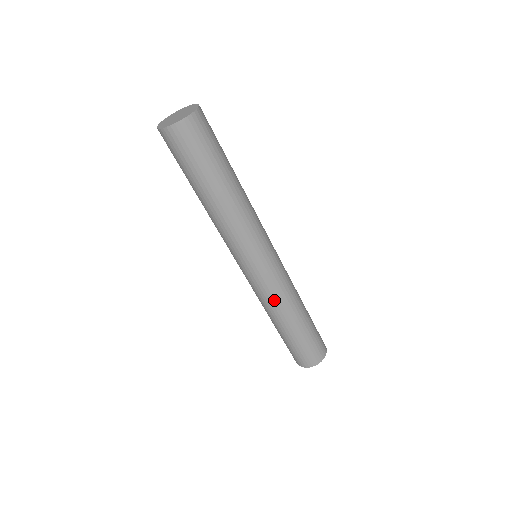
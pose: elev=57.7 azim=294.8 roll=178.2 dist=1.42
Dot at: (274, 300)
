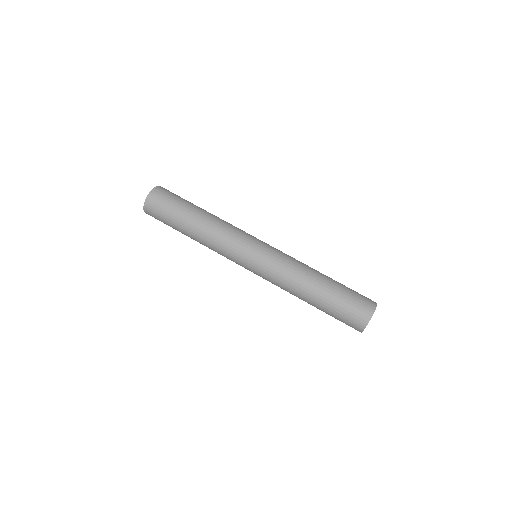
Dot at: (289, 268)
